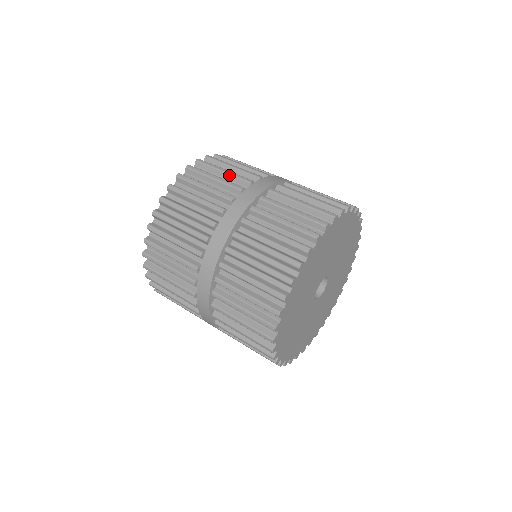
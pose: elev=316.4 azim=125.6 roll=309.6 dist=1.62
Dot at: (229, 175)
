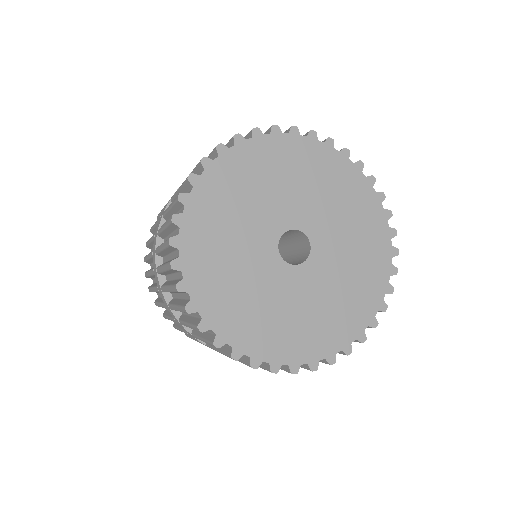
Dot at: occluded
